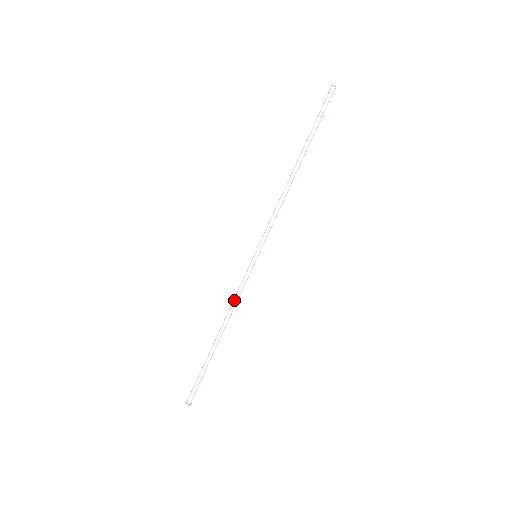
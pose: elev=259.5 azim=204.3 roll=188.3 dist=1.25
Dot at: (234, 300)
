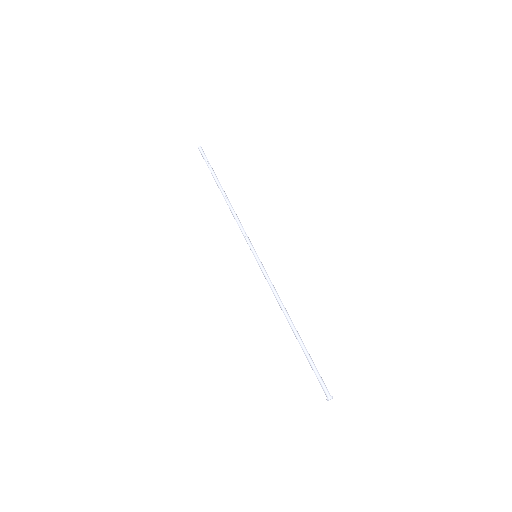
Dot at: (274, 293)
